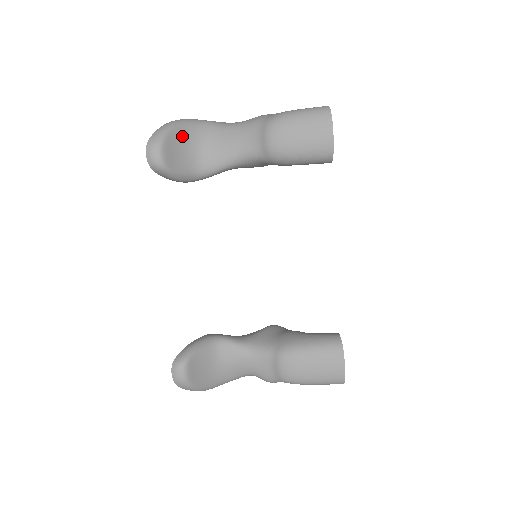
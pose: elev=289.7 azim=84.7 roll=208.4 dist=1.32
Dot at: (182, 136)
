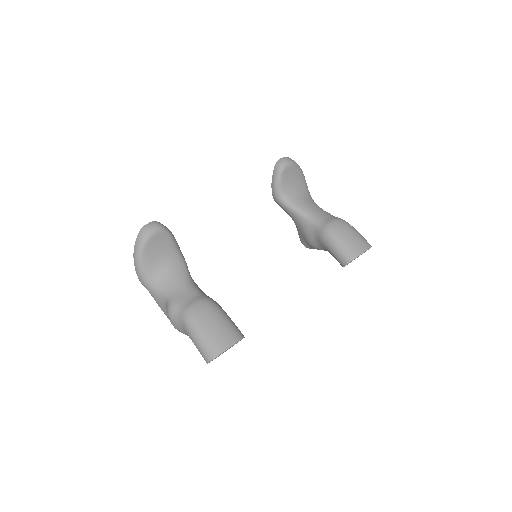
Dot at: (299, 178)
